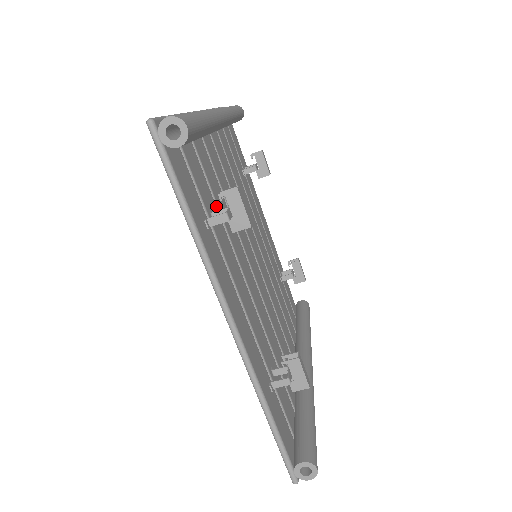
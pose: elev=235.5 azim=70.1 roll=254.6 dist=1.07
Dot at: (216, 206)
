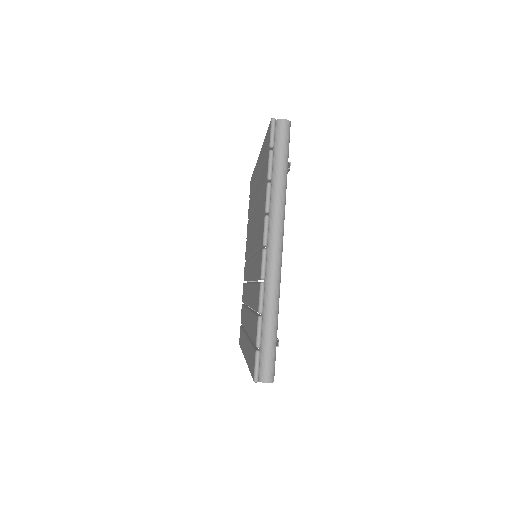
Dot at: occluded
